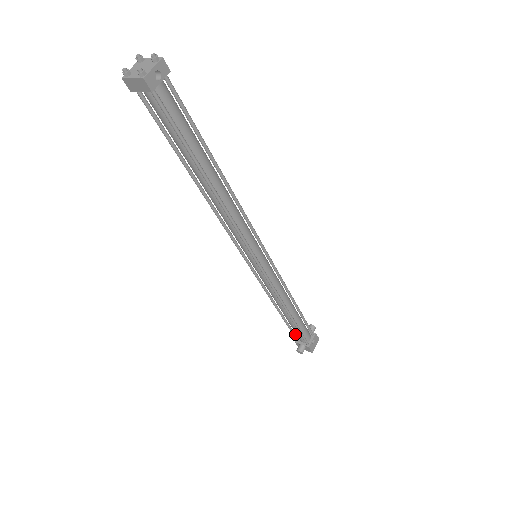
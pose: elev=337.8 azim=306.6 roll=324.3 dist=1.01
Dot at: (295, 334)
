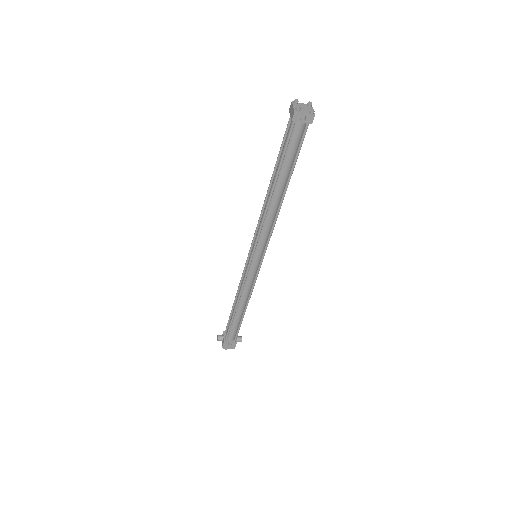
Dot at: occluded
